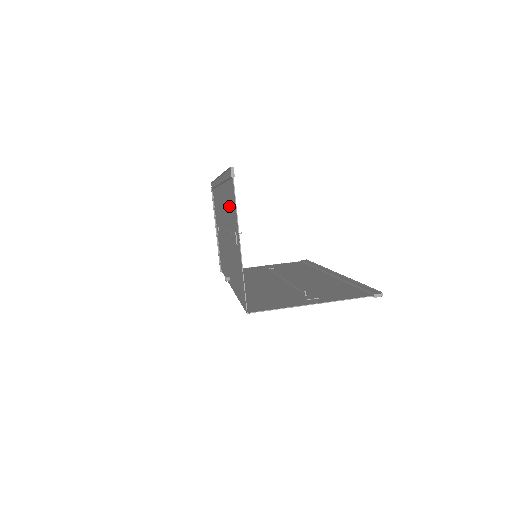
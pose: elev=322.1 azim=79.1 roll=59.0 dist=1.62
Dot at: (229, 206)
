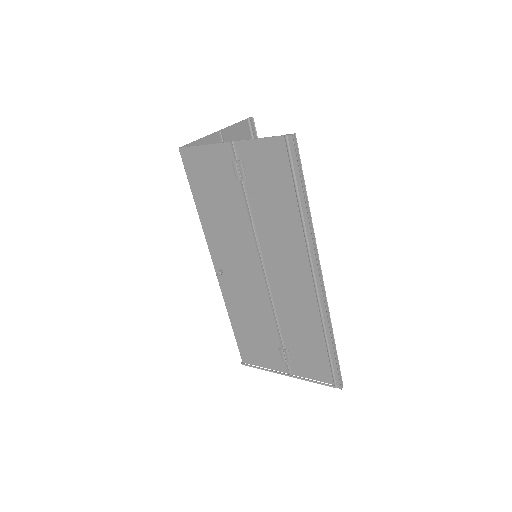
Dot at: occluded
